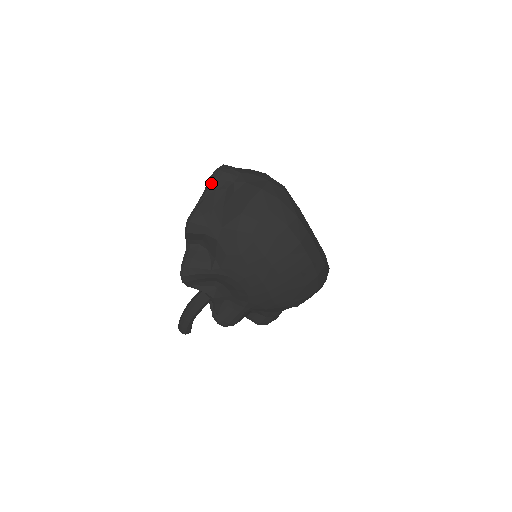
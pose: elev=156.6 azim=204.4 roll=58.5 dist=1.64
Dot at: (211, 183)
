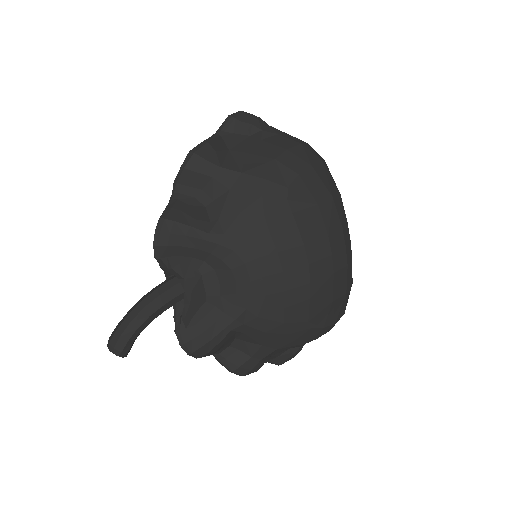
Dot at: (230, 122)
